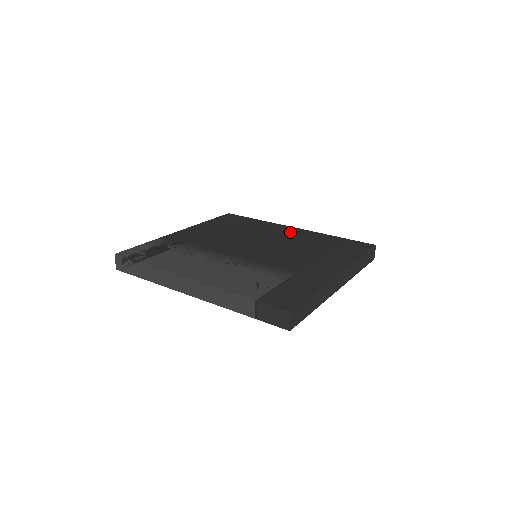
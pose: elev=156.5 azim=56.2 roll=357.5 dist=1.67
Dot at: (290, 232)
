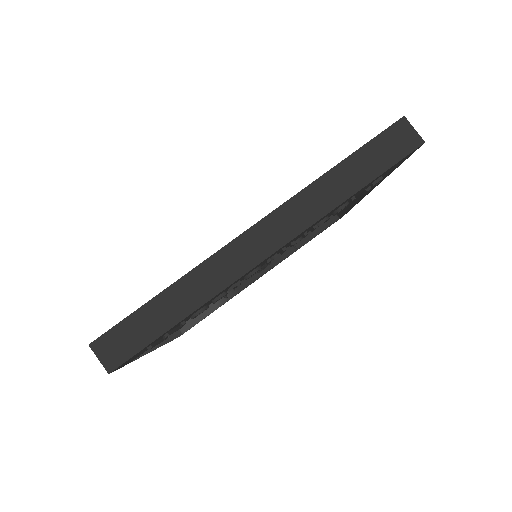
Dot at: occluded
